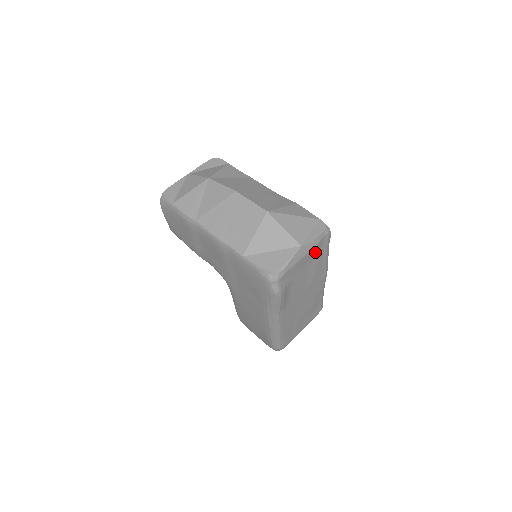
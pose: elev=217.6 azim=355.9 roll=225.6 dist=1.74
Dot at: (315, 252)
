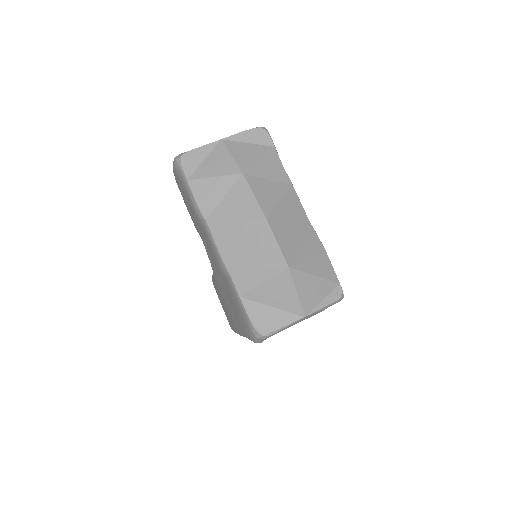
Dot at: occluded
